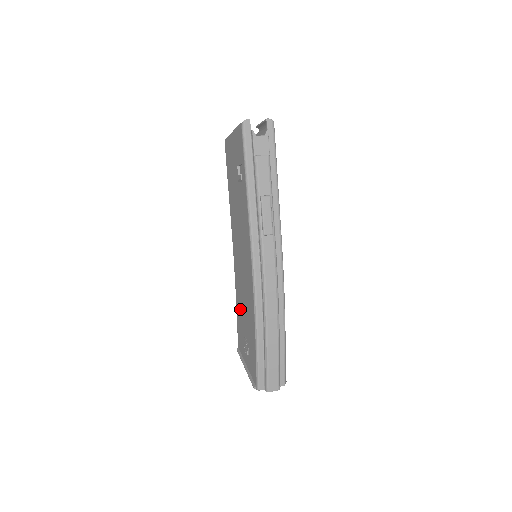
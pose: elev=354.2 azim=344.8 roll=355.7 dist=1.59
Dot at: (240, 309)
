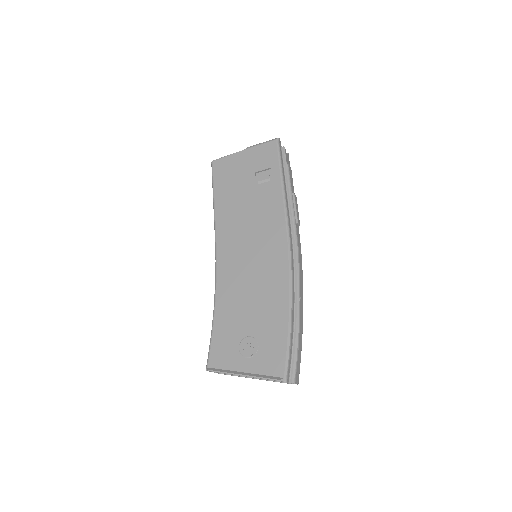
Dot at: (232, 311)
